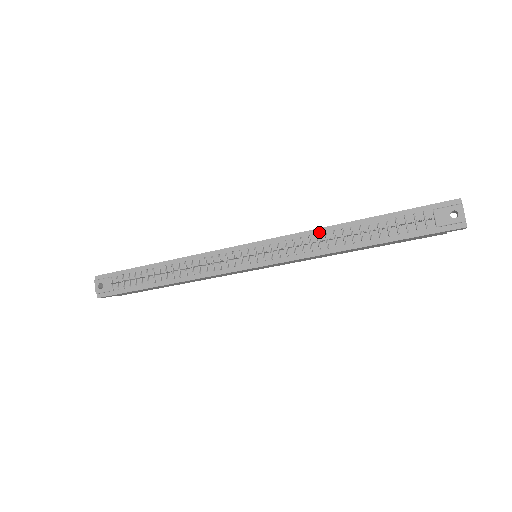
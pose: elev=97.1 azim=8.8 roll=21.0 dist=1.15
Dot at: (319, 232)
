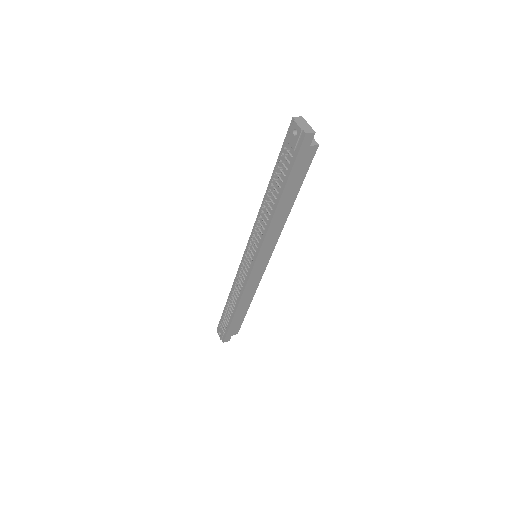
Dot at: occluded
